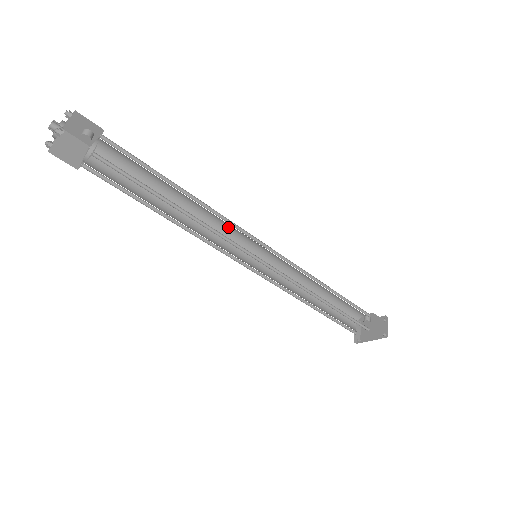
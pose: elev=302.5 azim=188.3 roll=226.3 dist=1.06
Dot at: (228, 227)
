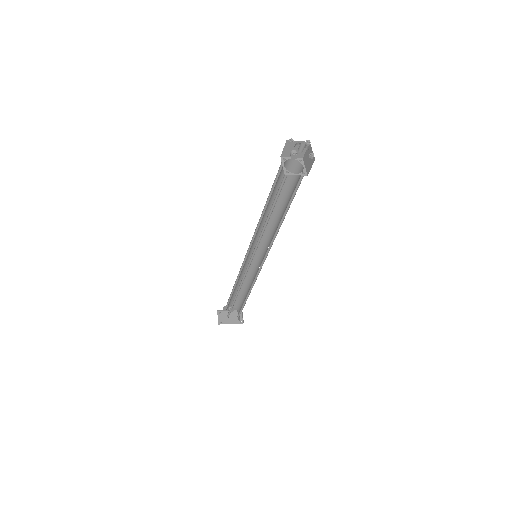
Dot at: occluded
